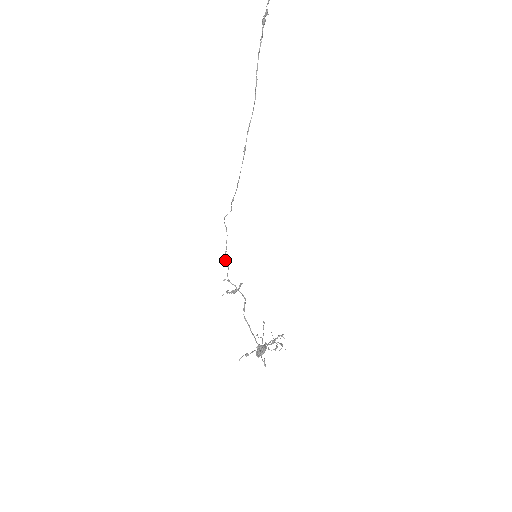
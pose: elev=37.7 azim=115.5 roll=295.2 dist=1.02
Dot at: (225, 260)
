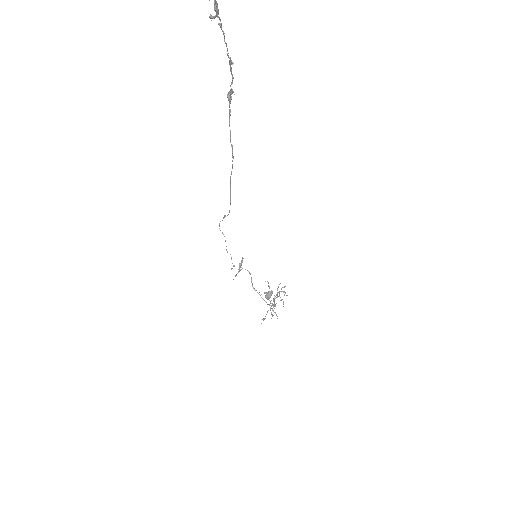
Dot at: (227, 252)
